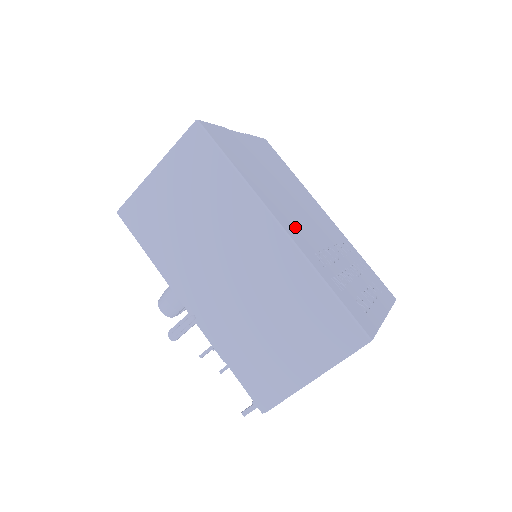
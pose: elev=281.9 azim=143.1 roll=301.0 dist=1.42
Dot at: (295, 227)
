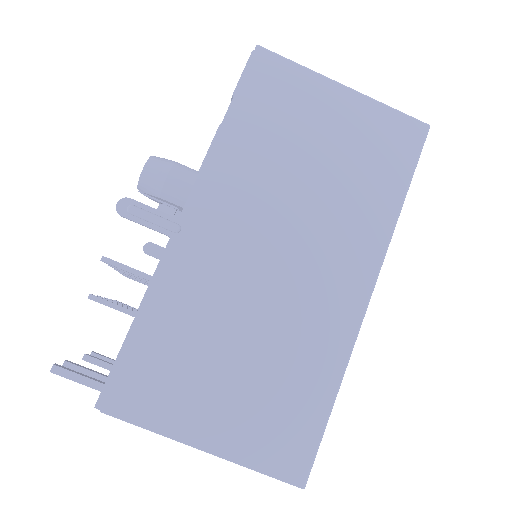
Dot at: occluded
